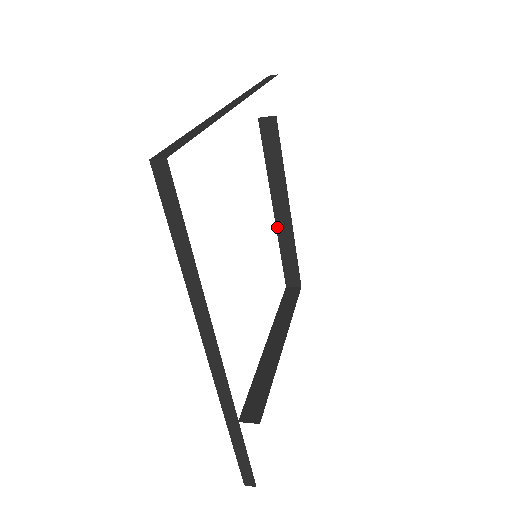
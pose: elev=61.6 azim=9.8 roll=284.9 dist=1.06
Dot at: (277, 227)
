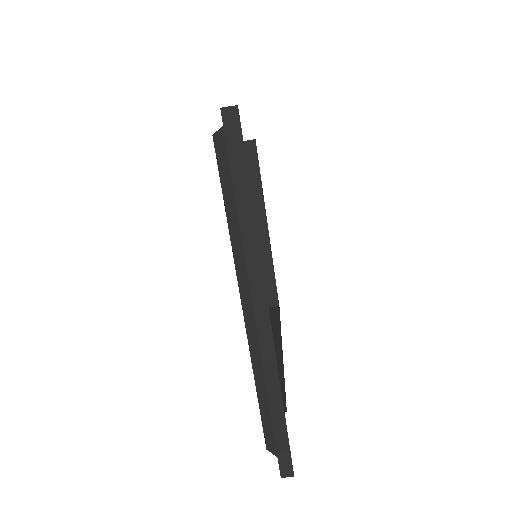
Dot at: occluded
